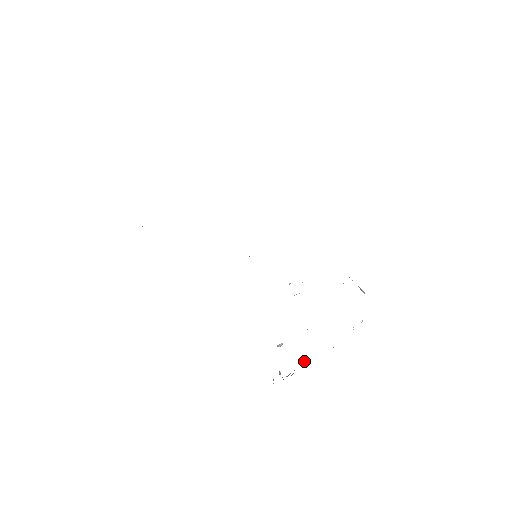
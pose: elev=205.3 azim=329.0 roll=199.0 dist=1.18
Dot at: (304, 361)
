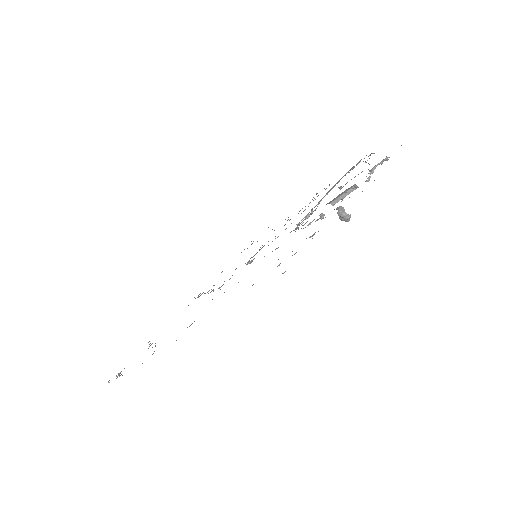
Dot at: occluded
